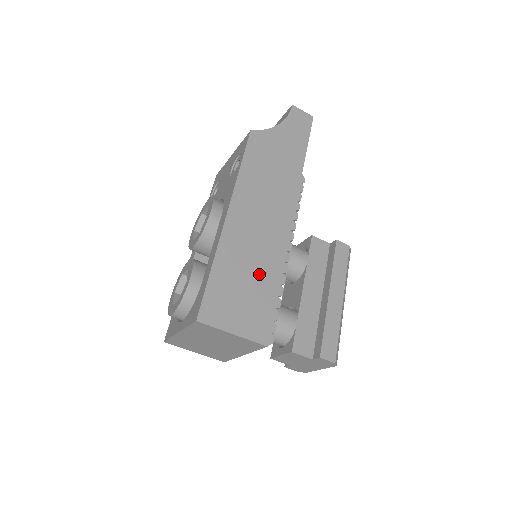
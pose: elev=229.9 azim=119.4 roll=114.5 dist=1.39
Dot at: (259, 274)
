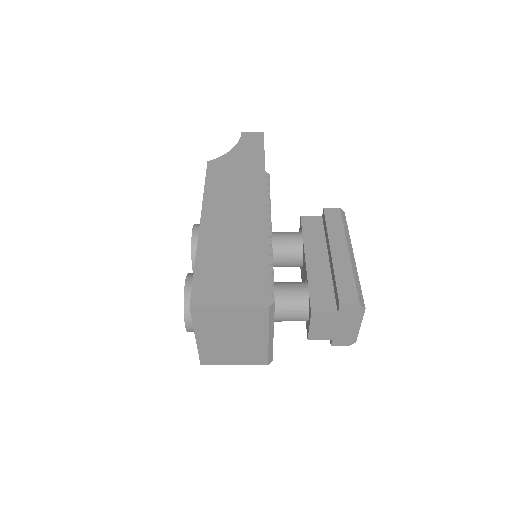
Dot at: (244, 254)
